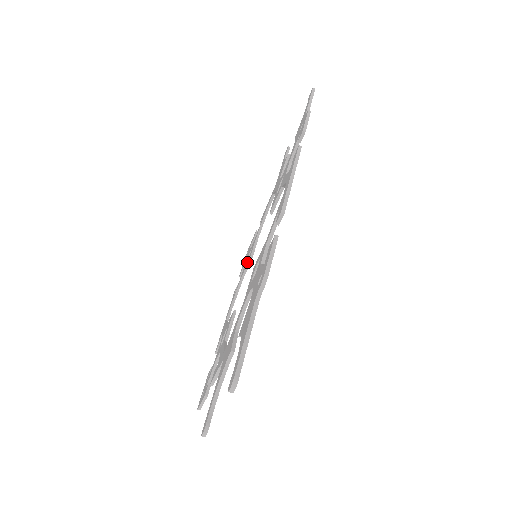
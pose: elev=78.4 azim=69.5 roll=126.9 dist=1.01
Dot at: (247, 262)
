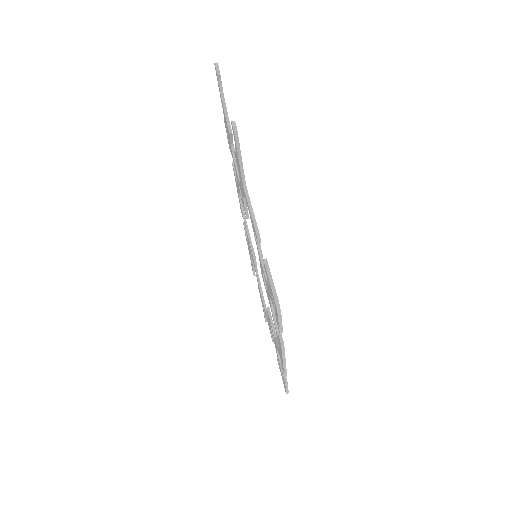
Dot at: occluded
